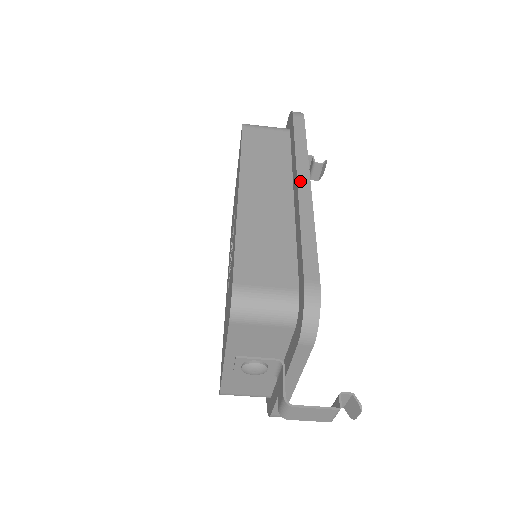
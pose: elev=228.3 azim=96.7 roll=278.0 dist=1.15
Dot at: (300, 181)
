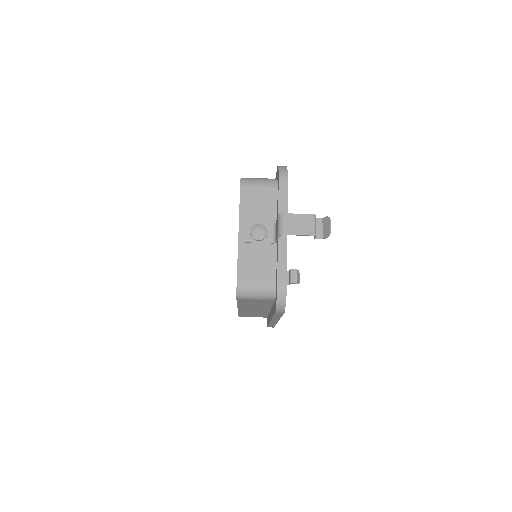
Dot at: occluded
